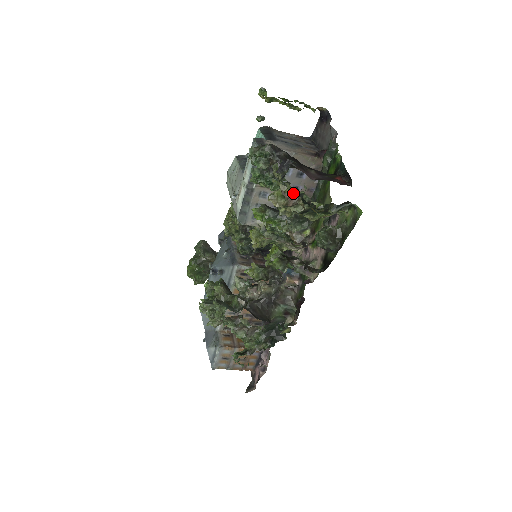
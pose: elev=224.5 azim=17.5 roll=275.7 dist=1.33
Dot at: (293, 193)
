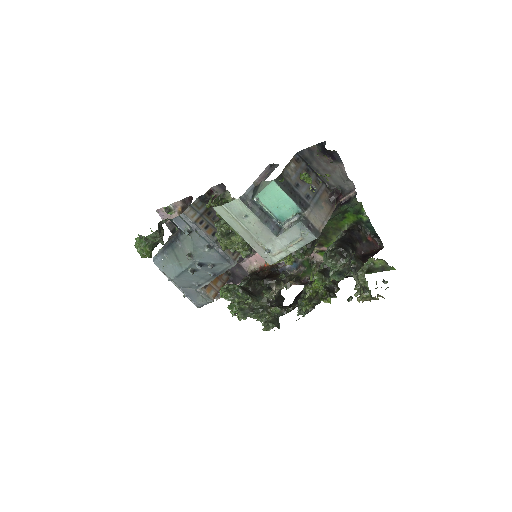
Dot at: occluded
